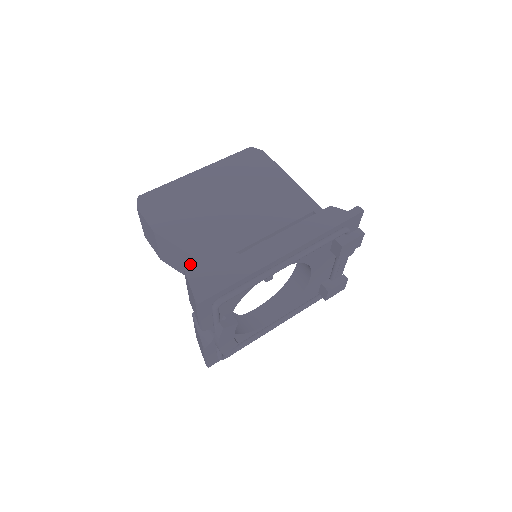
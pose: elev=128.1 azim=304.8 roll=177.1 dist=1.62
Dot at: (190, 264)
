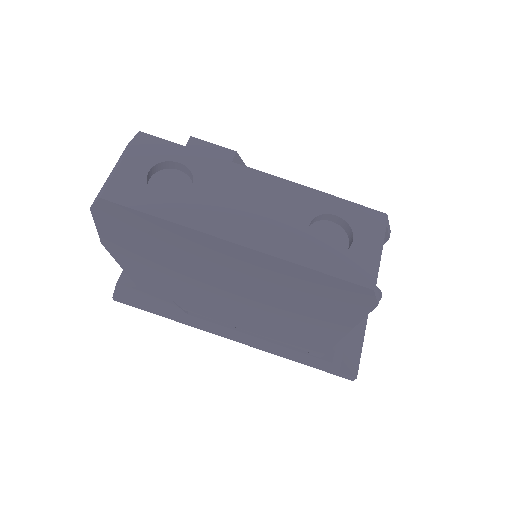
Dot at: occluded
